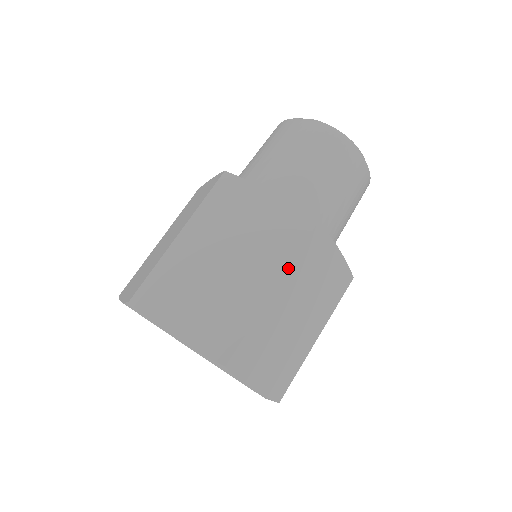
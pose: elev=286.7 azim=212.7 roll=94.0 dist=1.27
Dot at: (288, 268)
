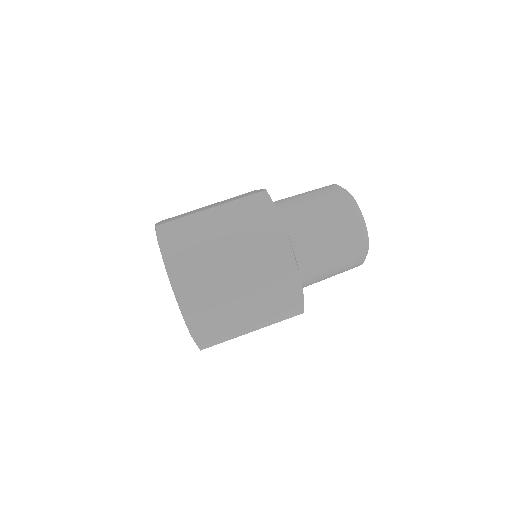
Dot at: (256, 271)
